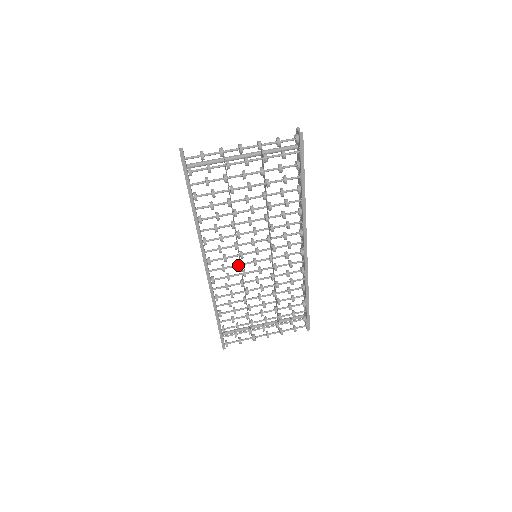
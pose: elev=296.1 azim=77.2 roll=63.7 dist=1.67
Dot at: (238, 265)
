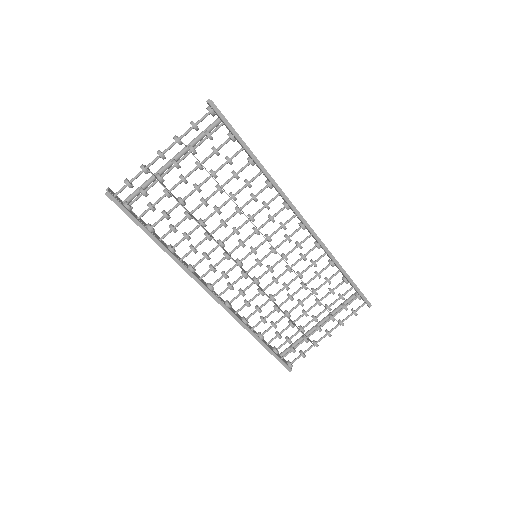
Dot at: (242, 275)
